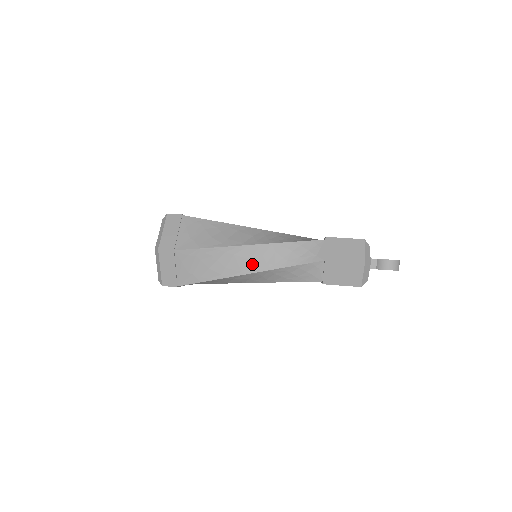
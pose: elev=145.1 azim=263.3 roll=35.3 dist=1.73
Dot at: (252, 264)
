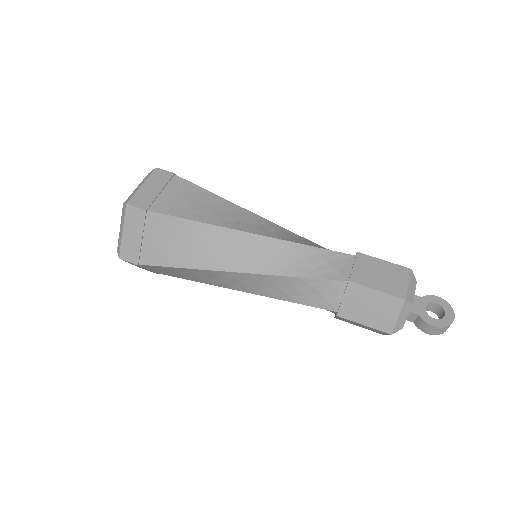
Dot at: (242, 286)
